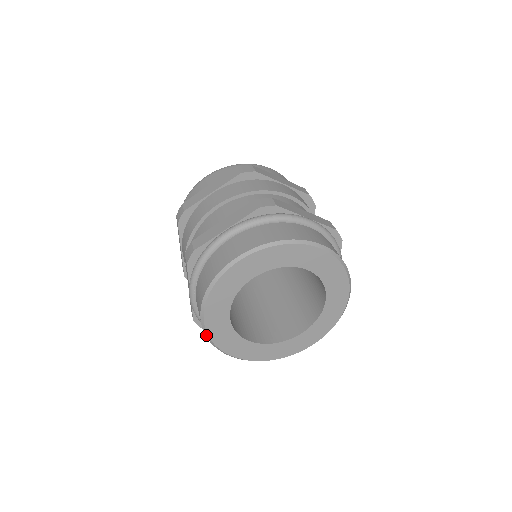
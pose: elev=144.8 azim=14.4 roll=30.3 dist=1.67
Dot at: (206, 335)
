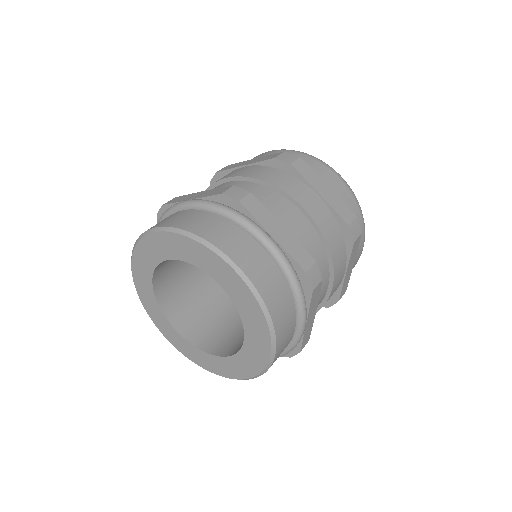
Dot at: (137, 290)
